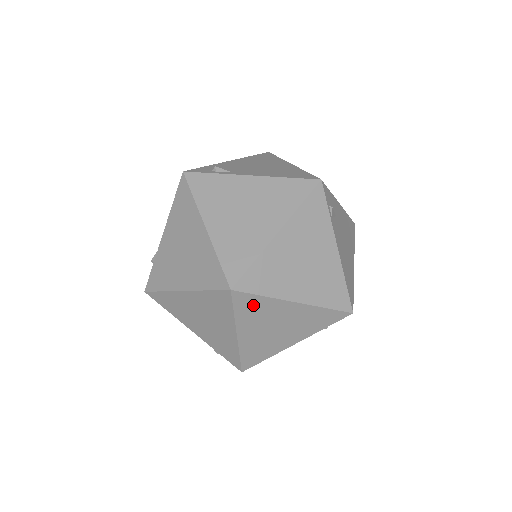
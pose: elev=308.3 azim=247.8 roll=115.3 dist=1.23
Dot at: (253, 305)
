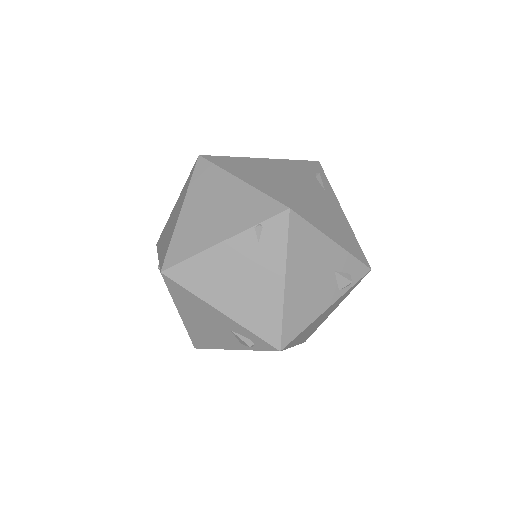
Dot at: (207, 175)
